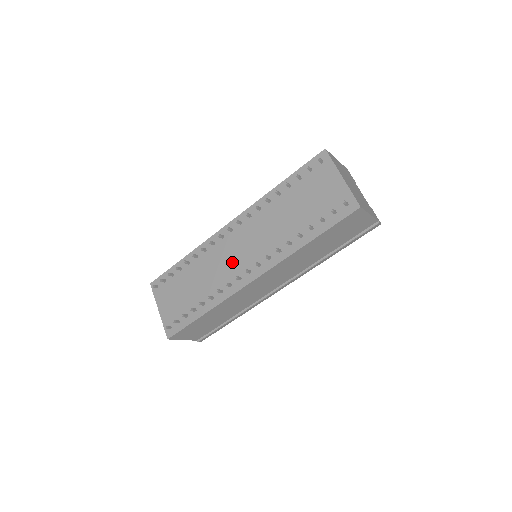
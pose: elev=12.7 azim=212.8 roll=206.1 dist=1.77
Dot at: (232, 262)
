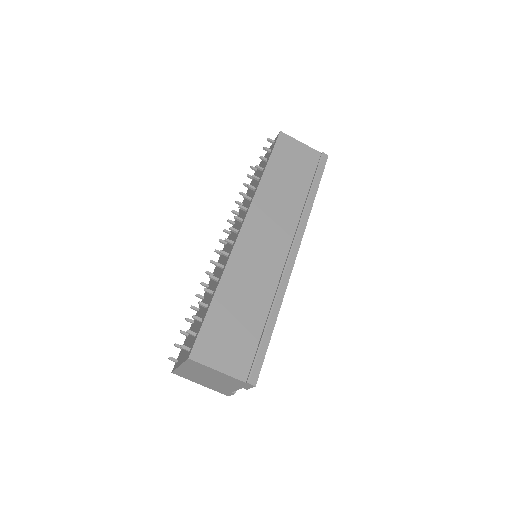
Dot at: occluded
